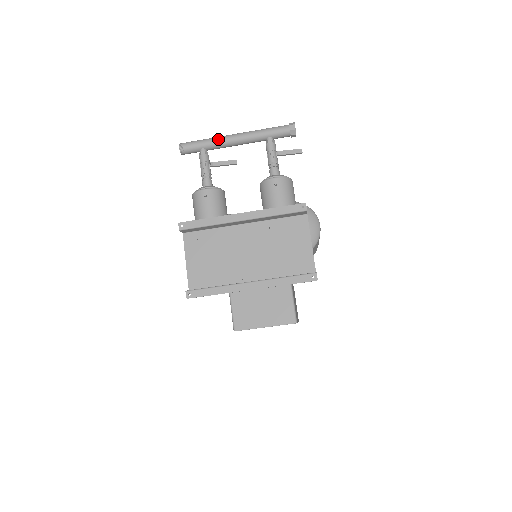
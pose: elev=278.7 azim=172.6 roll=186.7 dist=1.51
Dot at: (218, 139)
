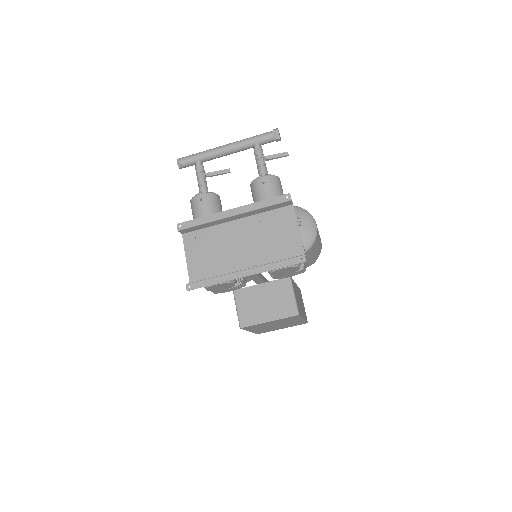
Dot at: (211, 151)
